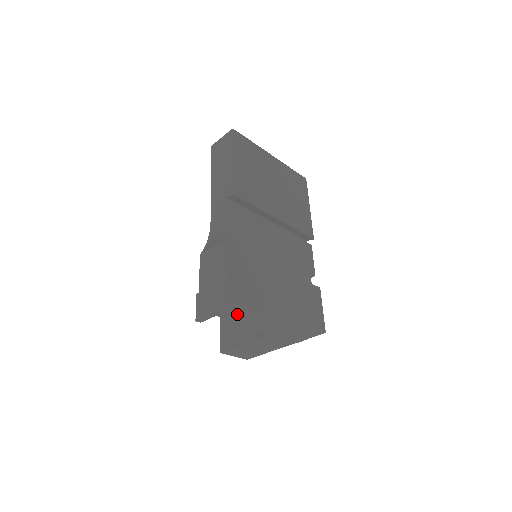
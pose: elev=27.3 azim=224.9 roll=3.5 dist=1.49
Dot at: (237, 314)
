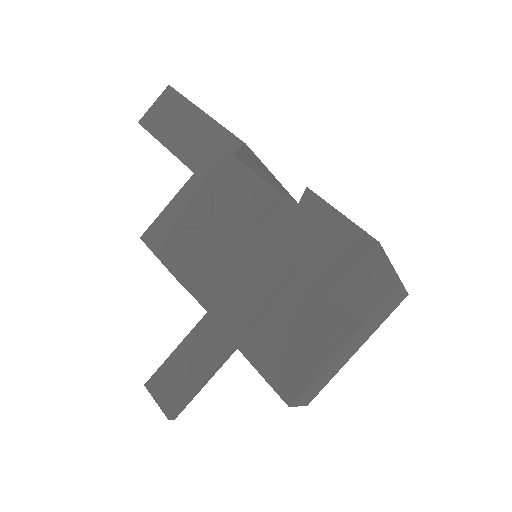
Dot at: (363, 288)
